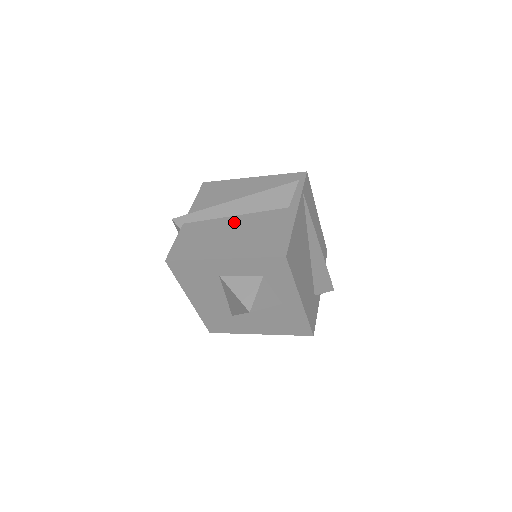
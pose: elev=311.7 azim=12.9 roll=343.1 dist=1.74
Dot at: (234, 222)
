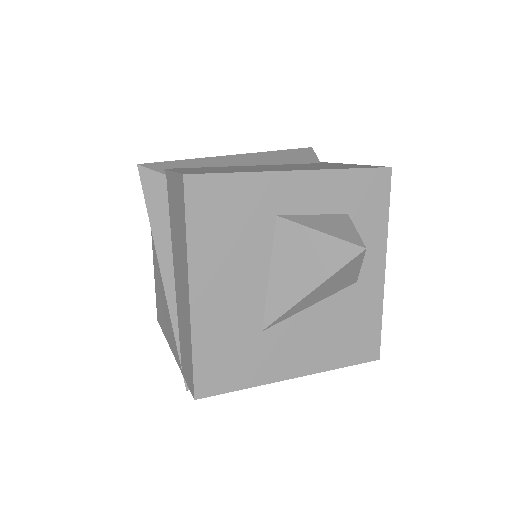
Dot at: (259, 166)
